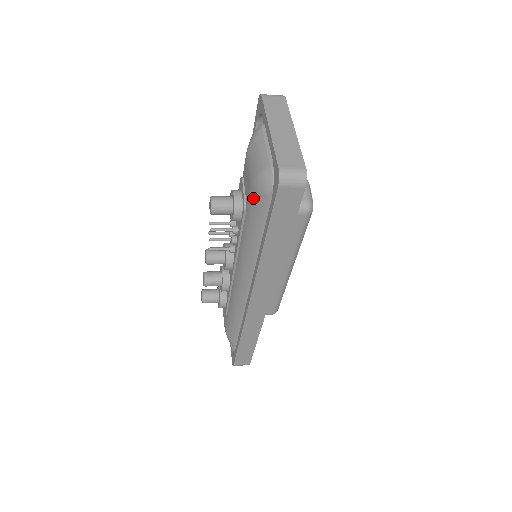
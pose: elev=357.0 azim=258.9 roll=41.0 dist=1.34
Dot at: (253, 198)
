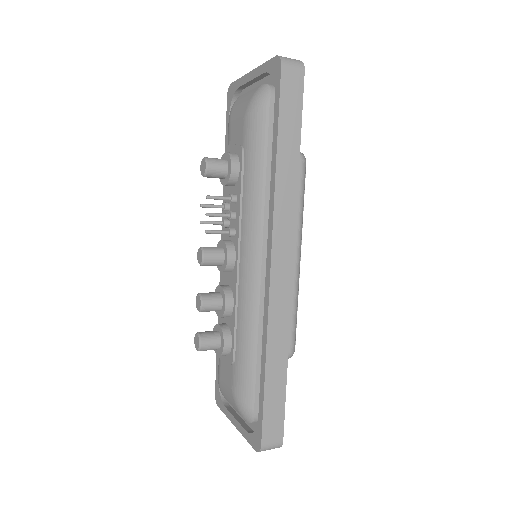
Dot at: (252, 124)
